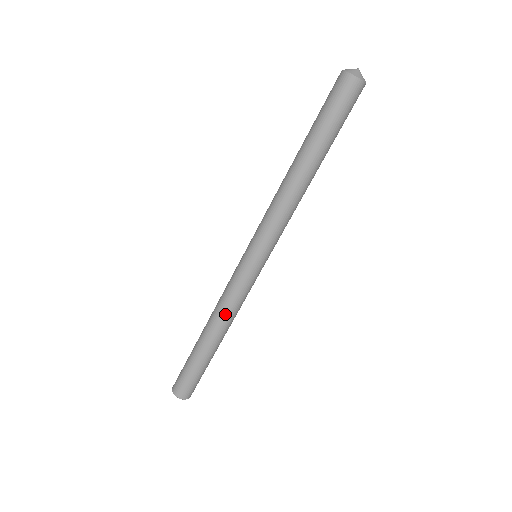
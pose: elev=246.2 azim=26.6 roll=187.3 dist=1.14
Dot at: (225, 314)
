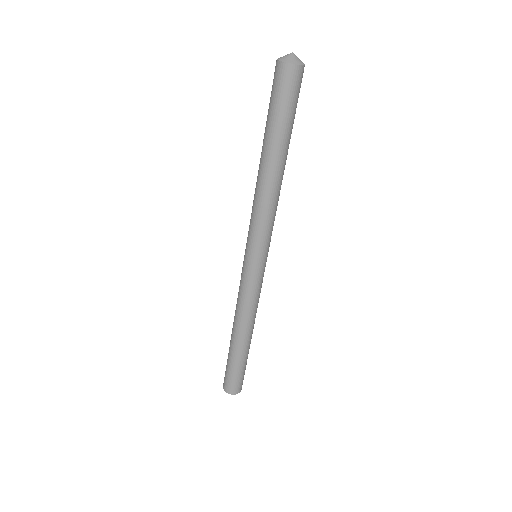
Dot at: (246, 315)
